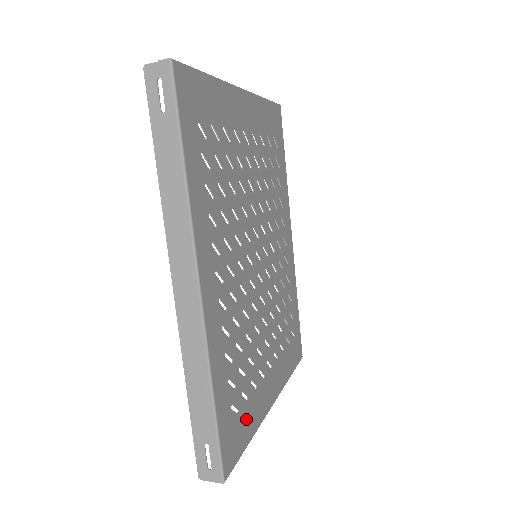
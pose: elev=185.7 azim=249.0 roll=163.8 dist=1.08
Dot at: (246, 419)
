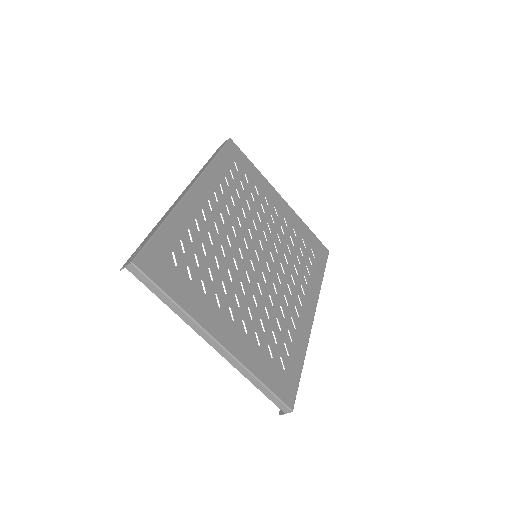
Dot at: (180, 284)
